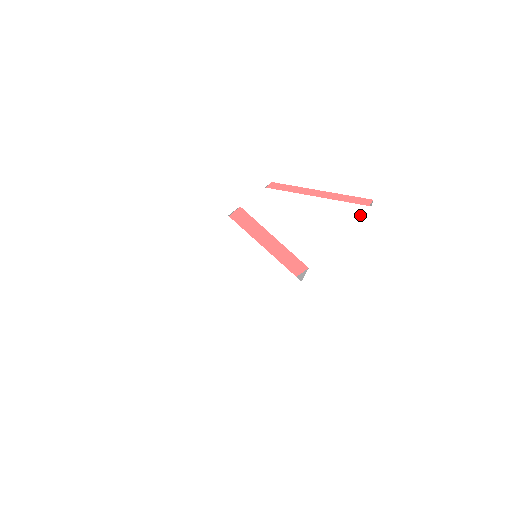
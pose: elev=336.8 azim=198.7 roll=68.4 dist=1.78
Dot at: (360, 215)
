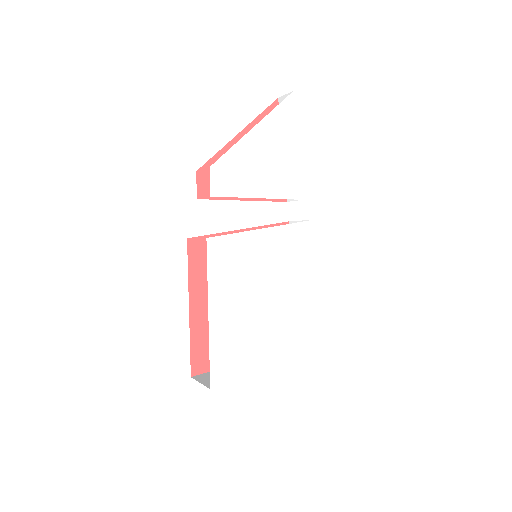
Dot at: (294, 107)
